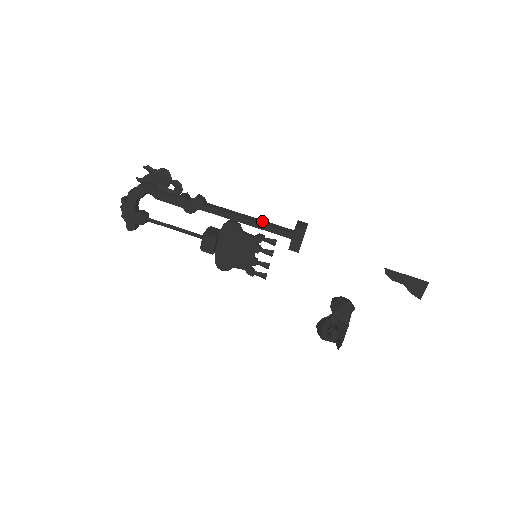
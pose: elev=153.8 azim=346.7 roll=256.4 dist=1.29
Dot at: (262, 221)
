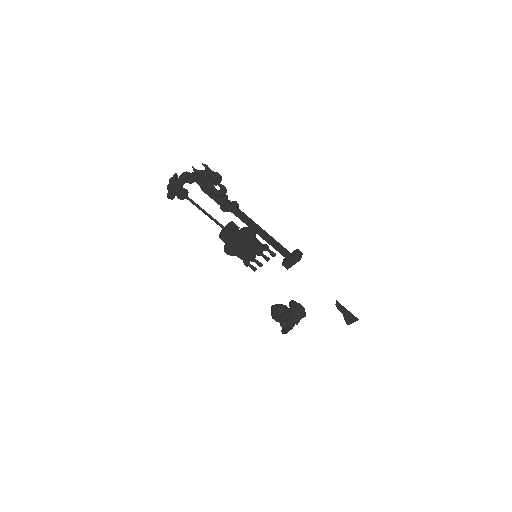
Dot at: (273, 239)
